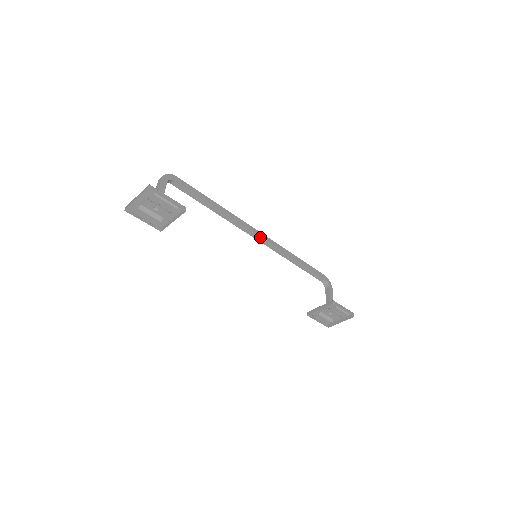
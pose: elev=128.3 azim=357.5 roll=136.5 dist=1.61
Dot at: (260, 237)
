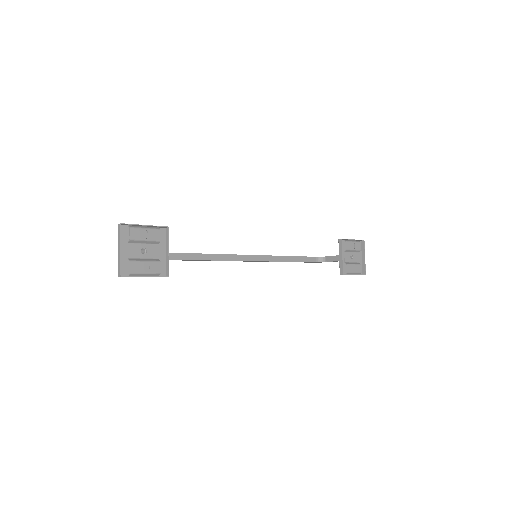
Dot at: (241, 255)
